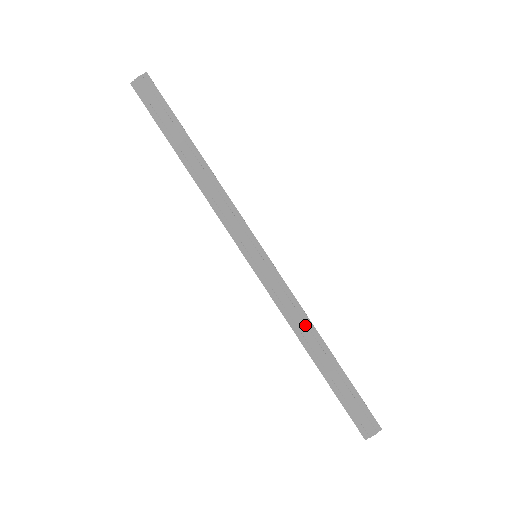
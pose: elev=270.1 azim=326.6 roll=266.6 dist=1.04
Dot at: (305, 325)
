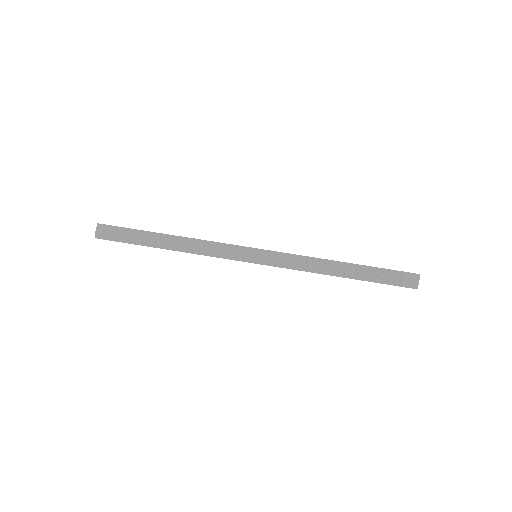
Dot at: (320, 264)
